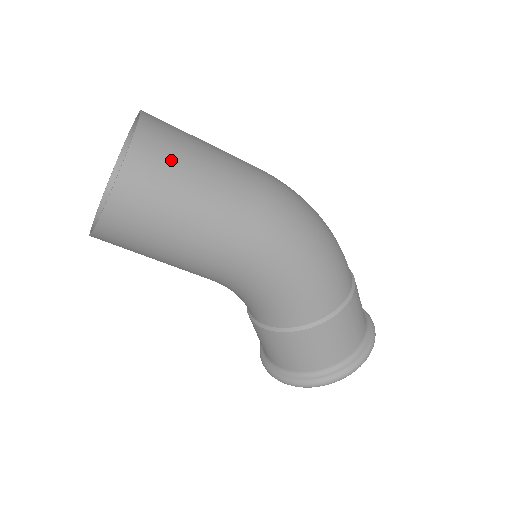
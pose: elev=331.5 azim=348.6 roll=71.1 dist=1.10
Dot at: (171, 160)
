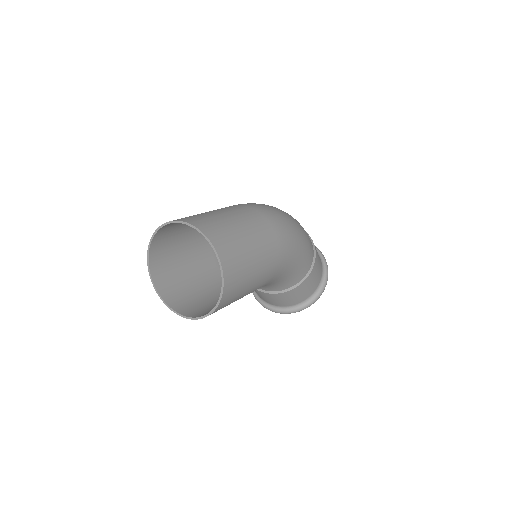
Dot at: (234, 244)
